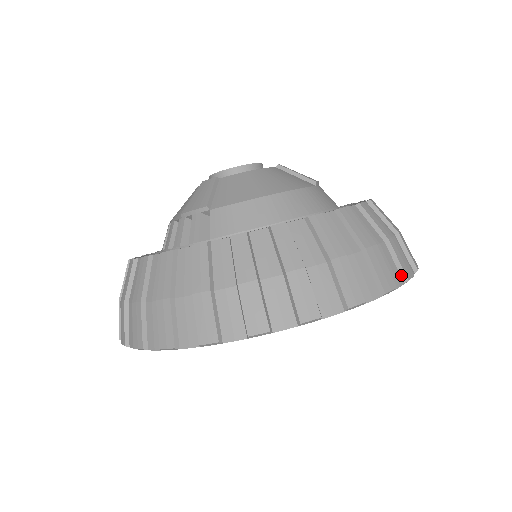
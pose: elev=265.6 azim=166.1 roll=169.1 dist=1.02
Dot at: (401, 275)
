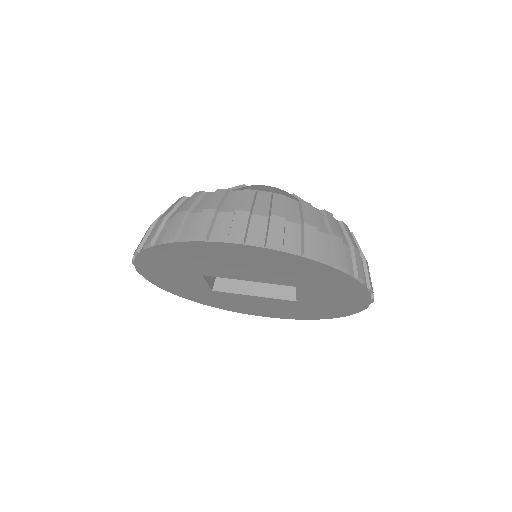
Dot at: (332, 260)
